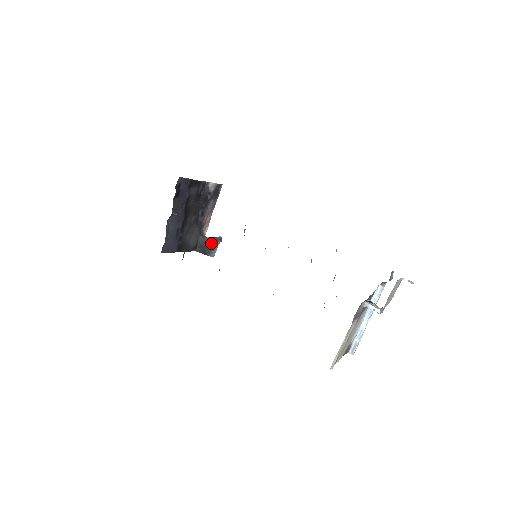
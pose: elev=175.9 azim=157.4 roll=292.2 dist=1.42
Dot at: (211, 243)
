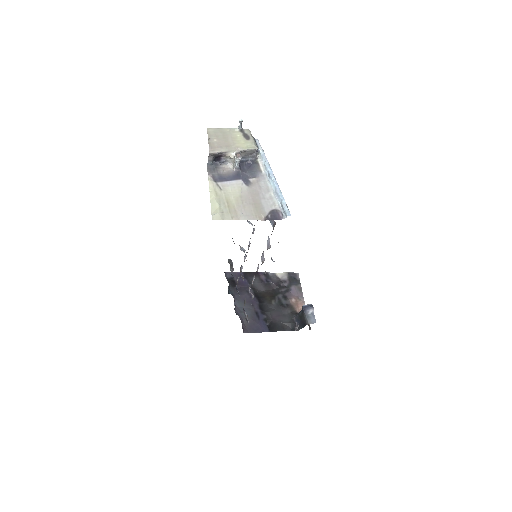
Dot at: (302, 312)
